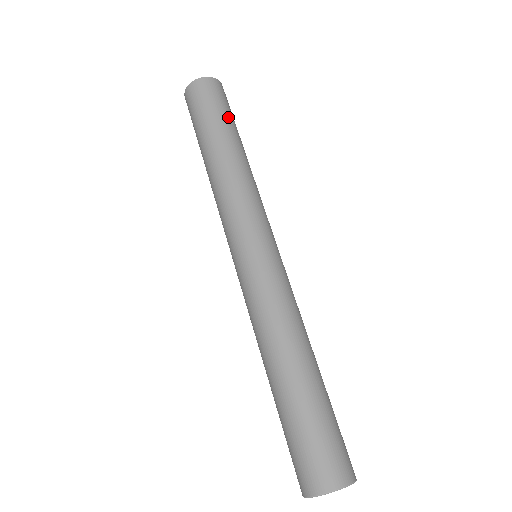
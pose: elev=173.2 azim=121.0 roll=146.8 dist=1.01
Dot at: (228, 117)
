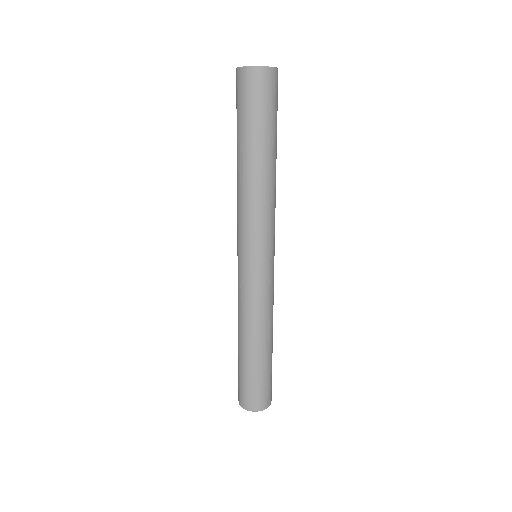
Dot at: (261, 123)
